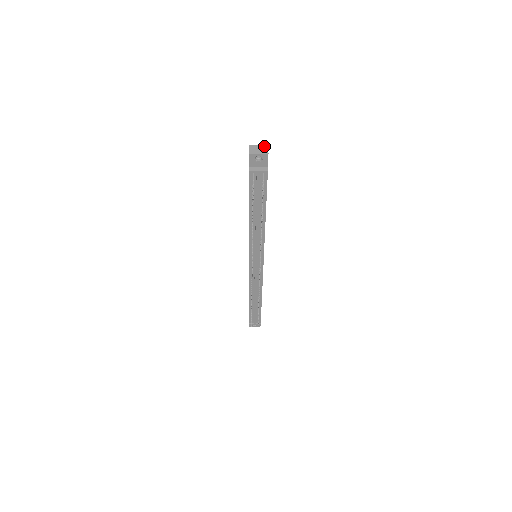
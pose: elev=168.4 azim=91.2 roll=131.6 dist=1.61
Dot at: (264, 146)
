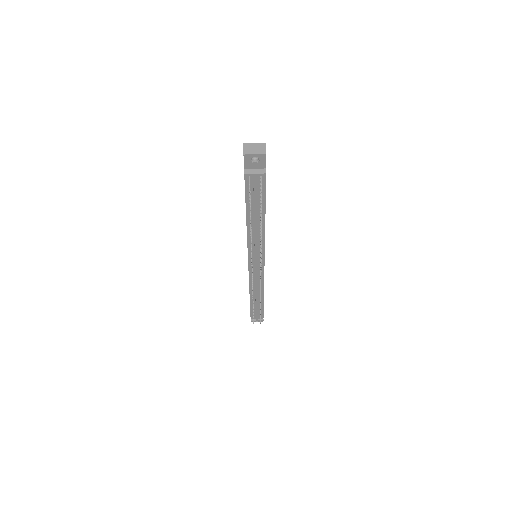
Dot at: (261, 144)
